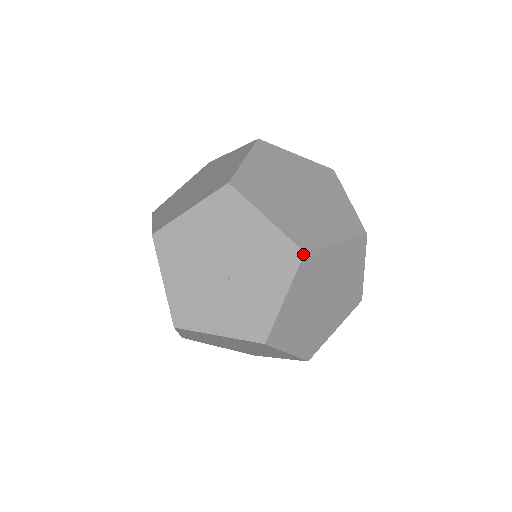
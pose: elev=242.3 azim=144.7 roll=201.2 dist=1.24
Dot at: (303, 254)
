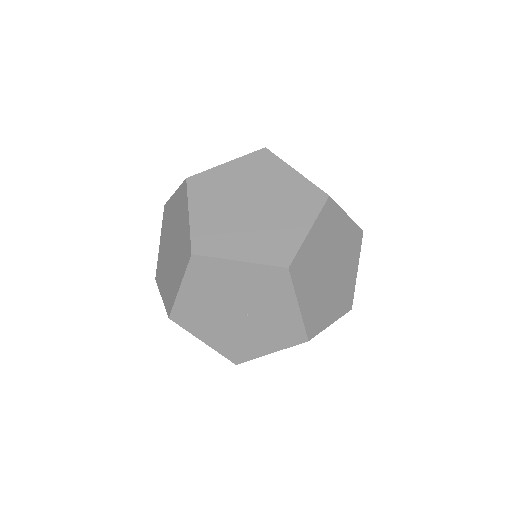
Dot at: (288, 270)
